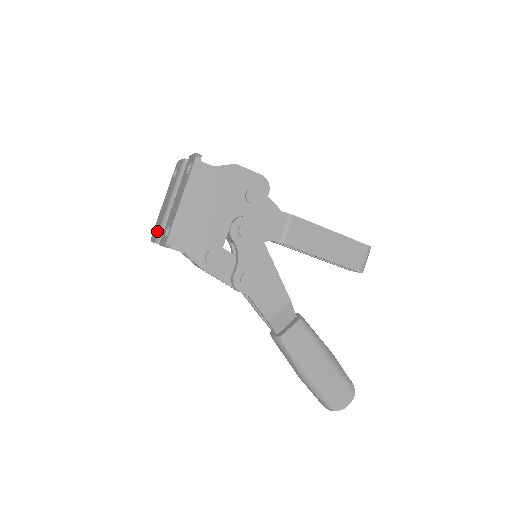
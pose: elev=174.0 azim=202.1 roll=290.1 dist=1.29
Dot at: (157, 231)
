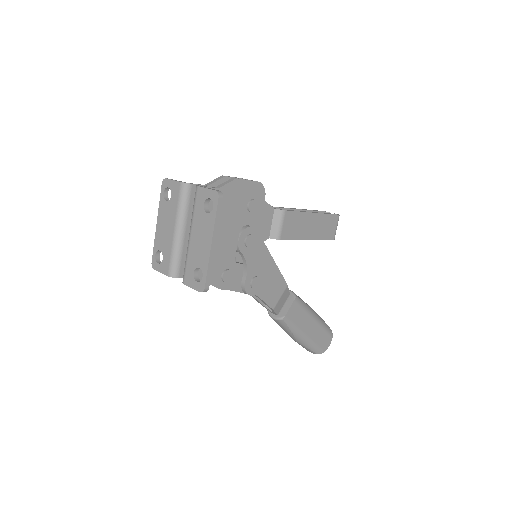
Dot at: (166, 262)
